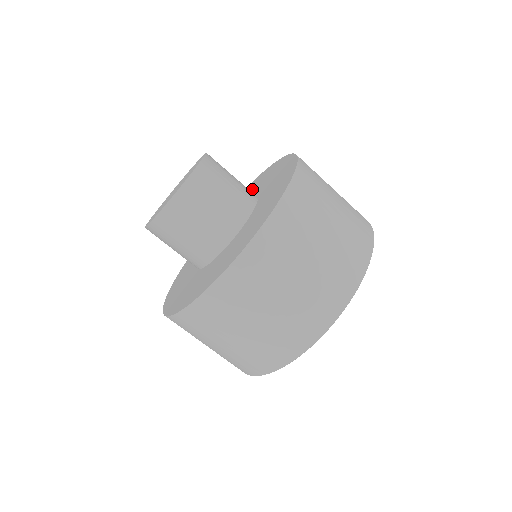
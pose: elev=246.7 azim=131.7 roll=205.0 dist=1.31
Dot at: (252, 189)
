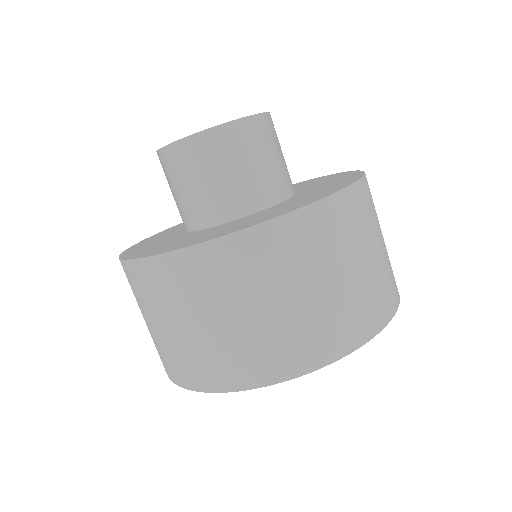
Dot at: occluded
